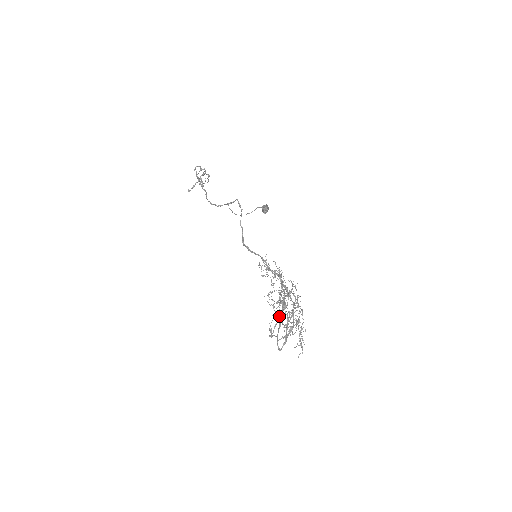
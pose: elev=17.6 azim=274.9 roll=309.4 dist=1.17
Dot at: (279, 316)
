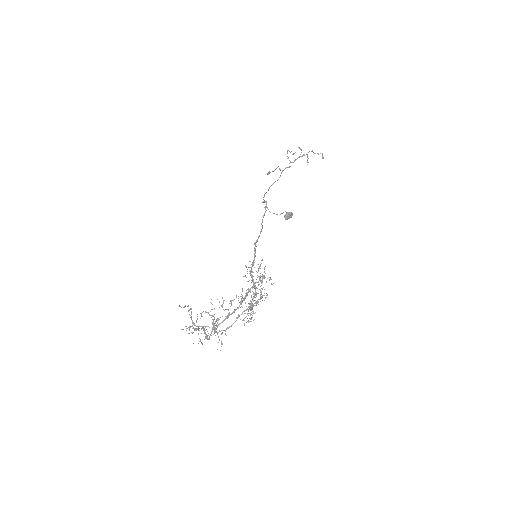
Dot at: occluded
